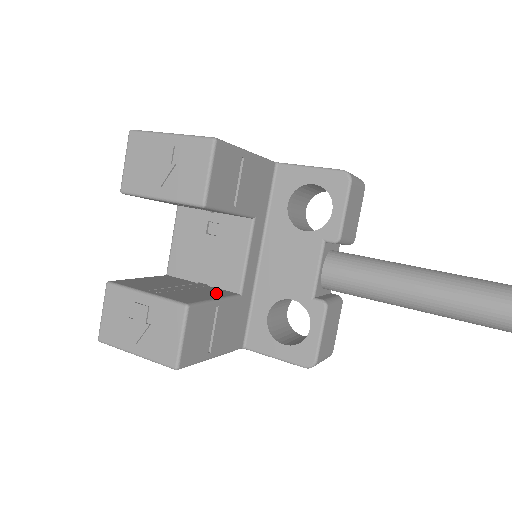
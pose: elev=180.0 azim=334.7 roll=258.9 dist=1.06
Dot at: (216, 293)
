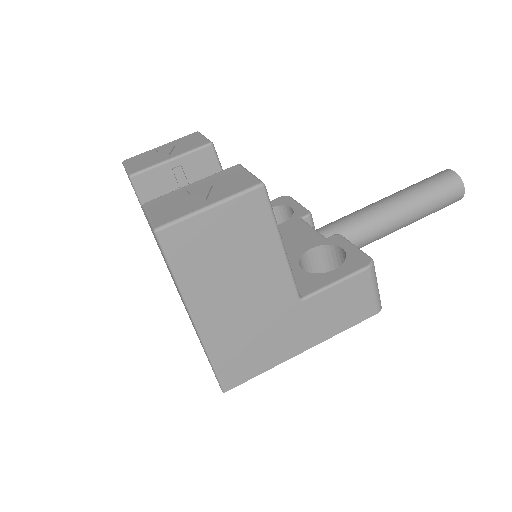
Dot at: occluded
